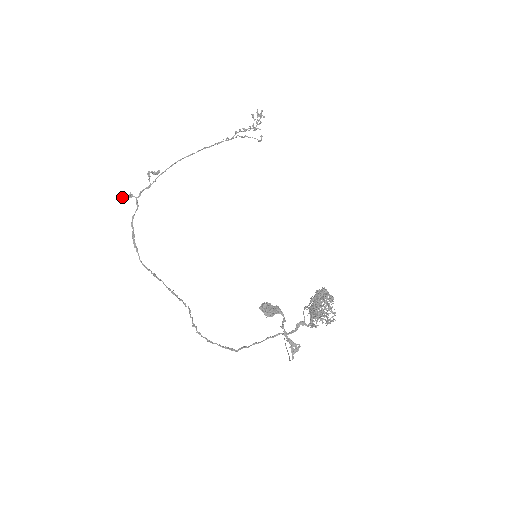
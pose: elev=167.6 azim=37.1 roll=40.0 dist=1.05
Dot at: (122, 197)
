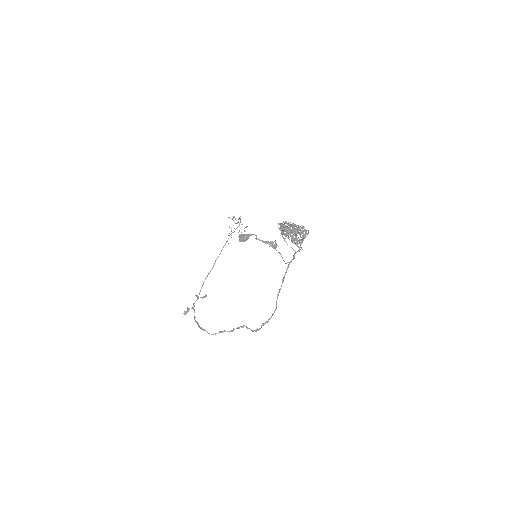
Dot at: (184, 313)
